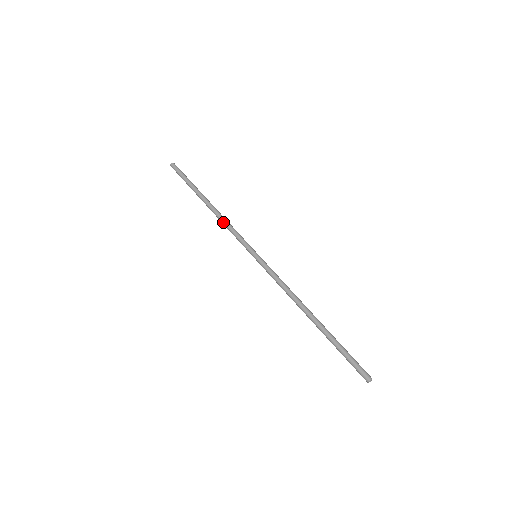
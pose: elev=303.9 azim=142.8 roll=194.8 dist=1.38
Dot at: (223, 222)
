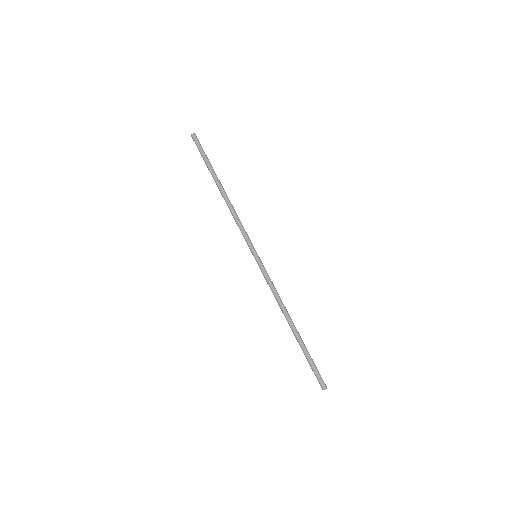
Dot at: (232, 214)
